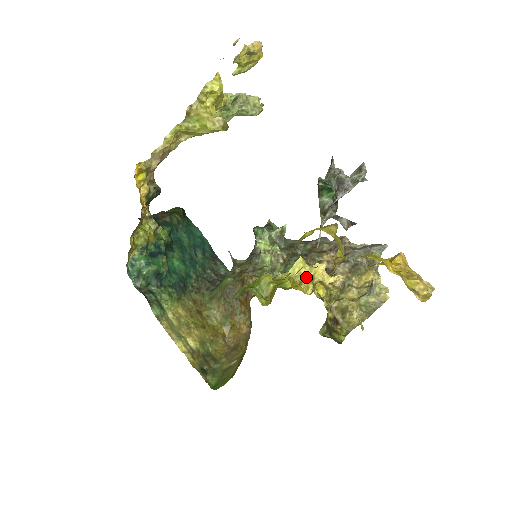
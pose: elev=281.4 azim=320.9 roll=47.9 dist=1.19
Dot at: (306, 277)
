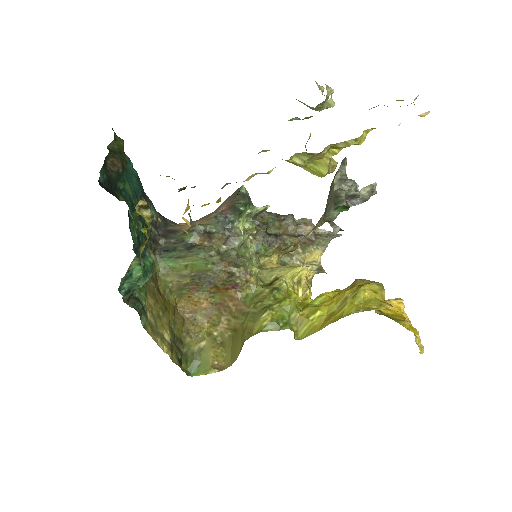
Dot at: (295, 278)
